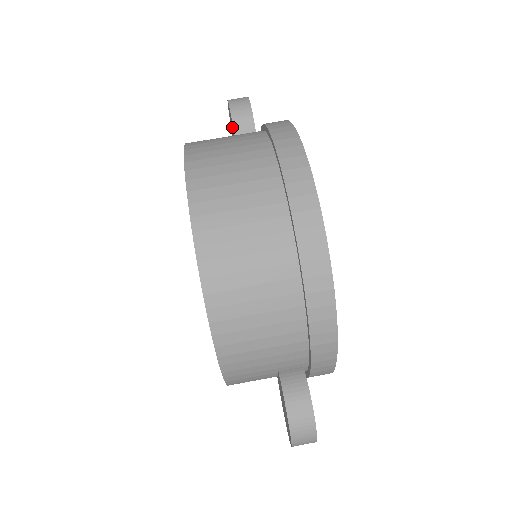
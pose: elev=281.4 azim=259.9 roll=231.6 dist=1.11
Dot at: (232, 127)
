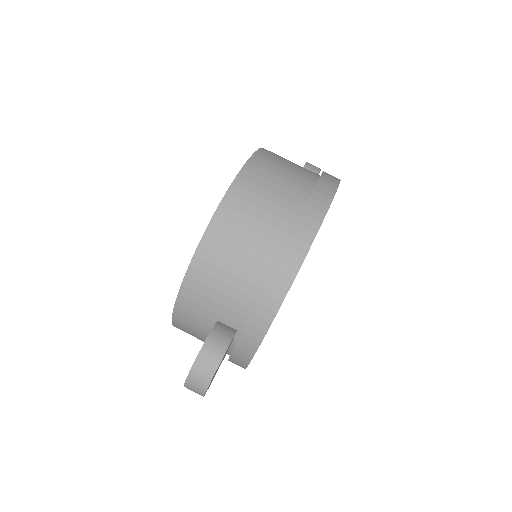
Dot at: occluded
